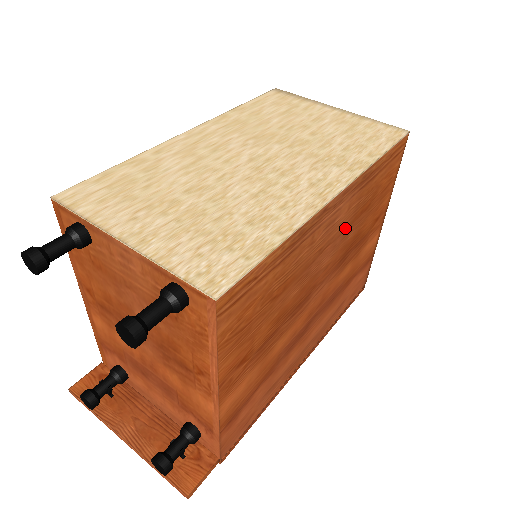
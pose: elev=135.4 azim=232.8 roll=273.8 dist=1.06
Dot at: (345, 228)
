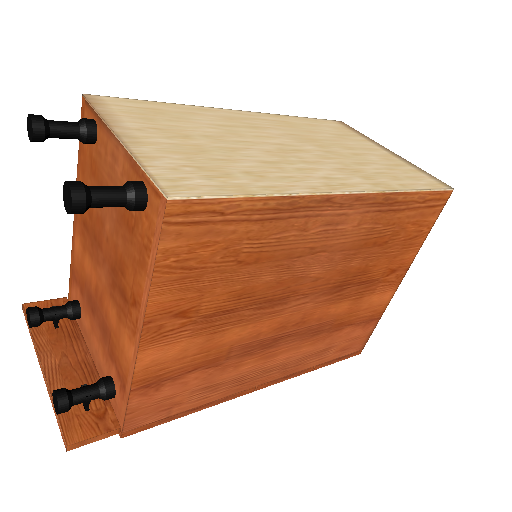
Dot at: (350, 247)
